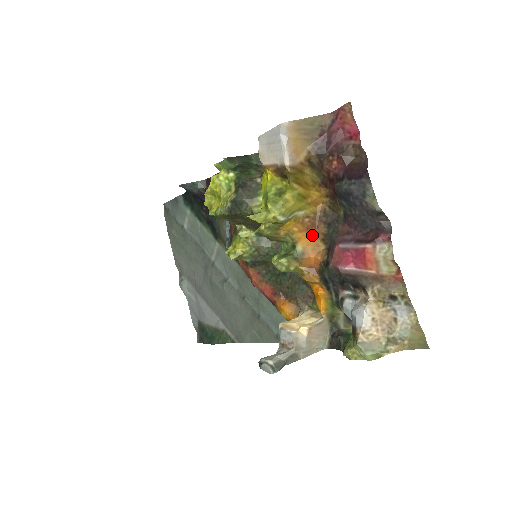
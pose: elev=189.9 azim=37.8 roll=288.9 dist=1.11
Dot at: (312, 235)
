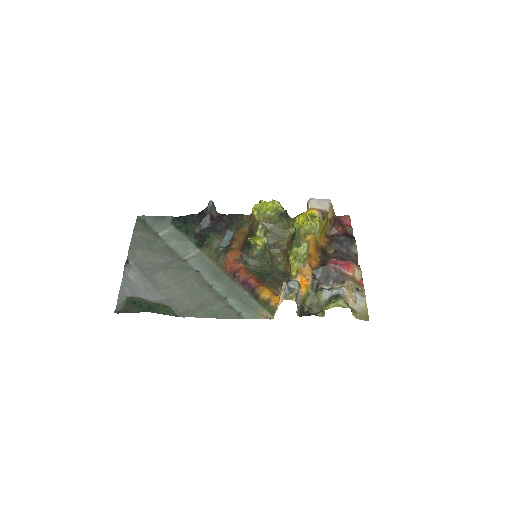
Dot at: (315, 252)
